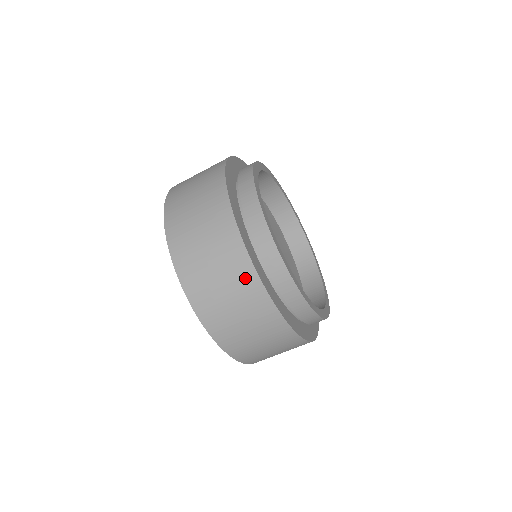
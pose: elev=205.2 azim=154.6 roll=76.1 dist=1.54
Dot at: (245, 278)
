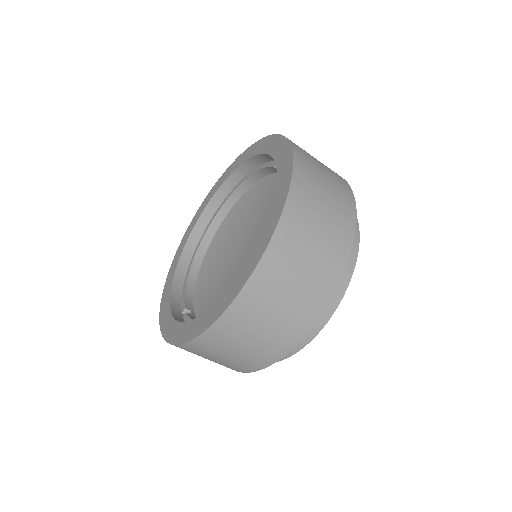
Dot at: (252, 364)
